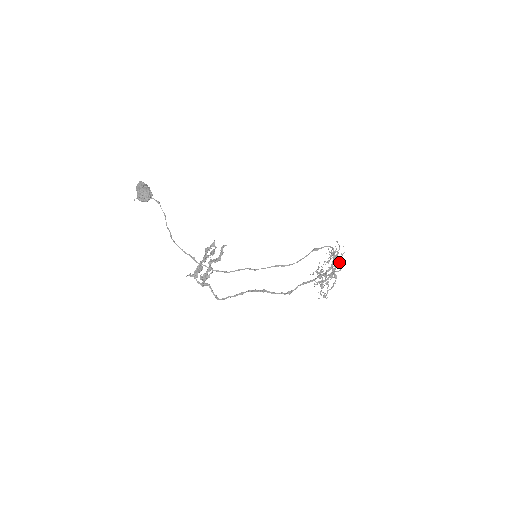
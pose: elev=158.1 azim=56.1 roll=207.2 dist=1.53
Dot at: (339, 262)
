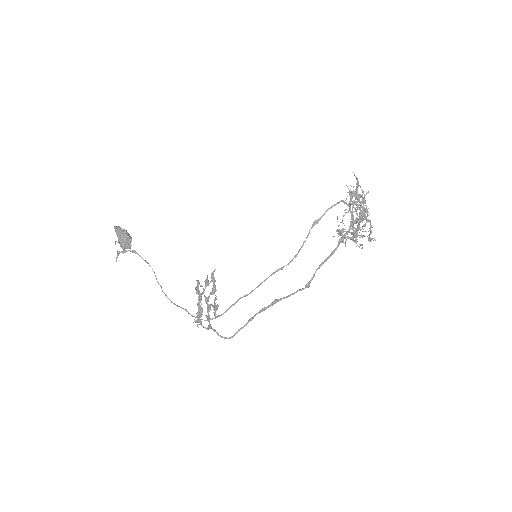
Dot at: (360, 209)
